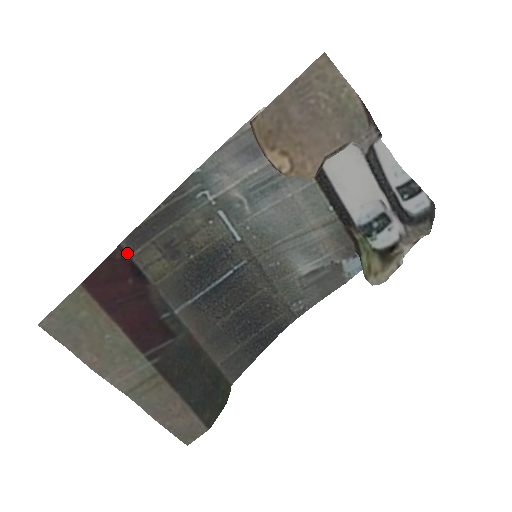
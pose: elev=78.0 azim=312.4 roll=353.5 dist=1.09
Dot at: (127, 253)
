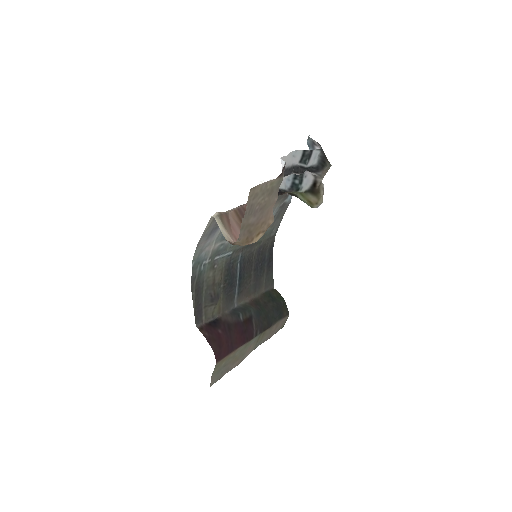
Dot at: (202, 325)
